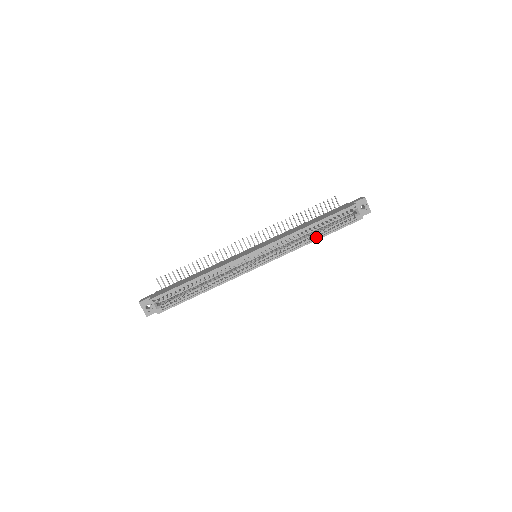
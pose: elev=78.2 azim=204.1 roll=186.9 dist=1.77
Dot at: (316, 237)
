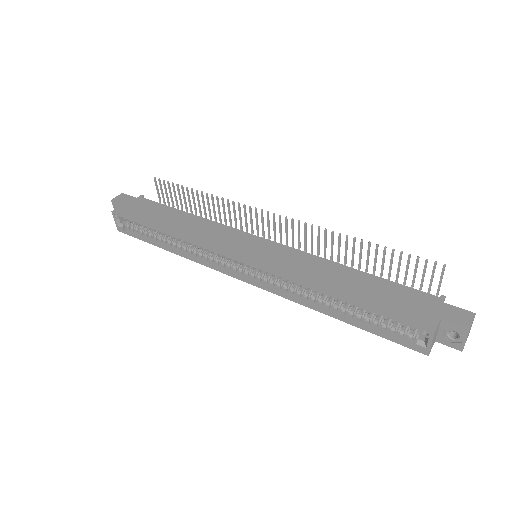
Dot at: (336, 312)
